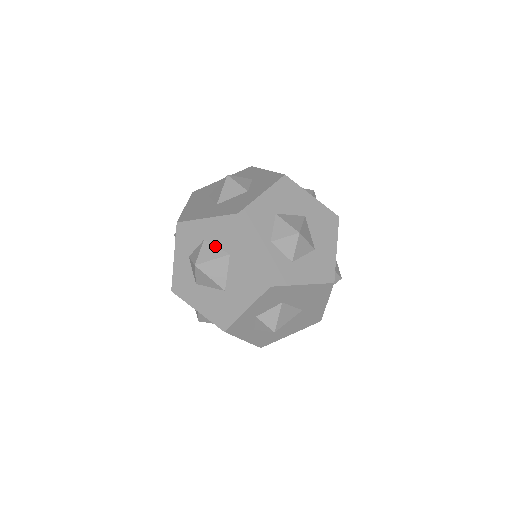
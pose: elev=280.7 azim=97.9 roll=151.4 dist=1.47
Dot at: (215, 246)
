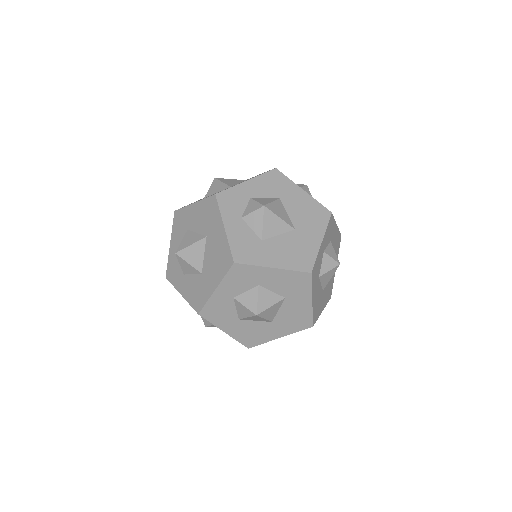
Dot at: occluded
